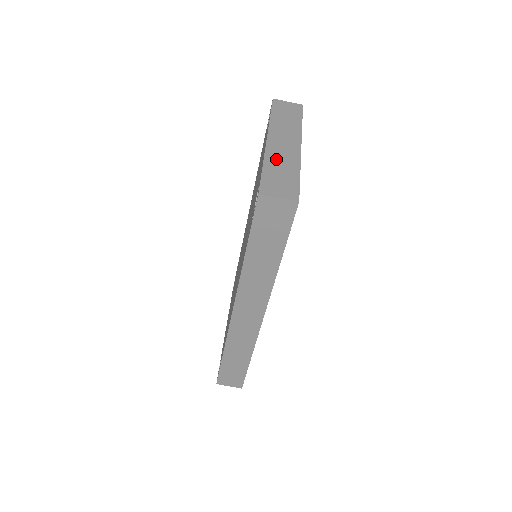
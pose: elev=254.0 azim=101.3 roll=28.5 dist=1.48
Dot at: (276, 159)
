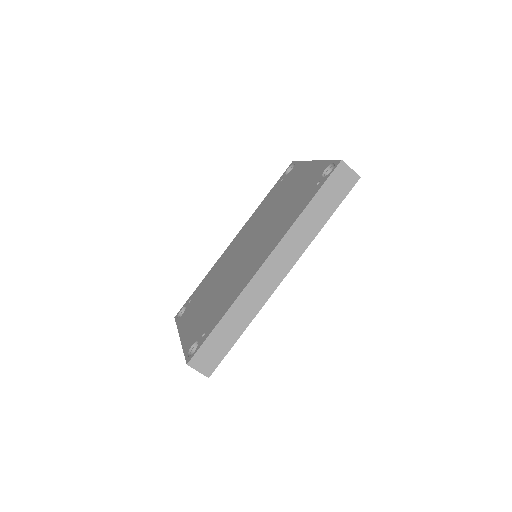
Dot at: occluded
